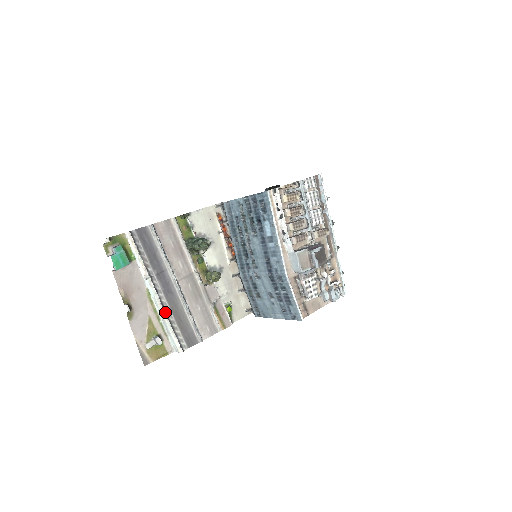
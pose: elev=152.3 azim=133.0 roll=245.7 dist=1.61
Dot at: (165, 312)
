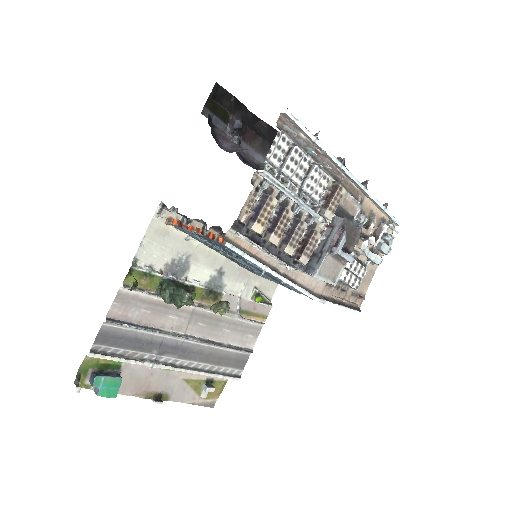
Dot at: (196, 370)
